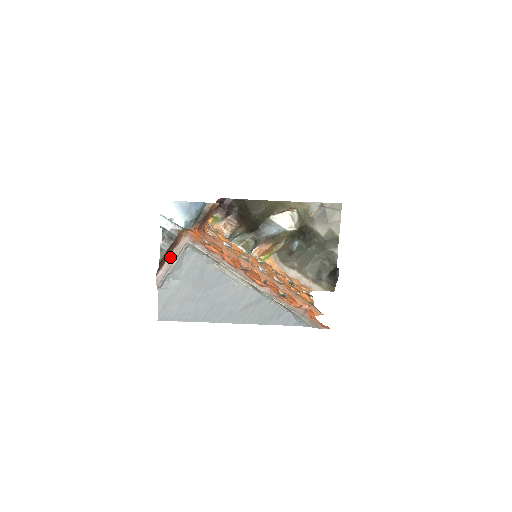
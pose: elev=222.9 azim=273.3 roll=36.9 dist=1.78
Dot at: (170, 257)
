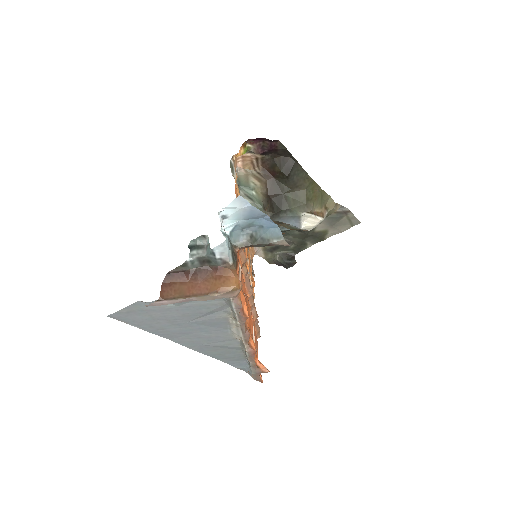
Dot at: (193, 298)
